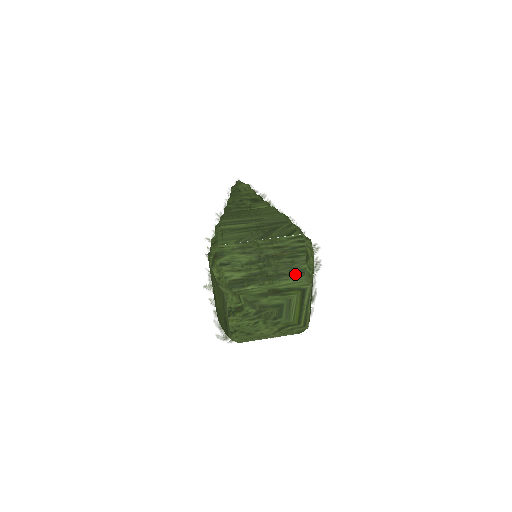
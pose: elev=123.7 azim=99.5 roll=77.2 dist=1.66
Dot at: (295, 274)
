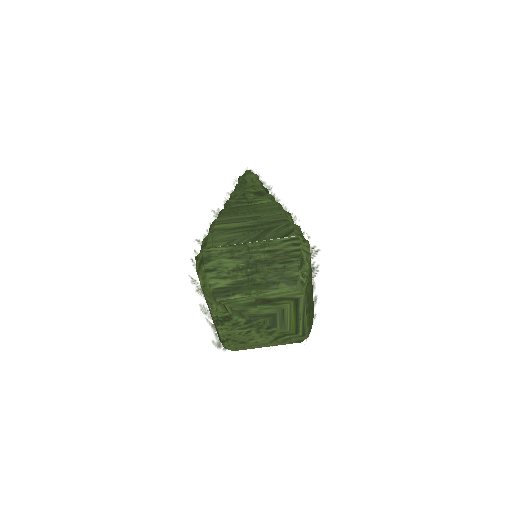
Dot at: (286, 282)
